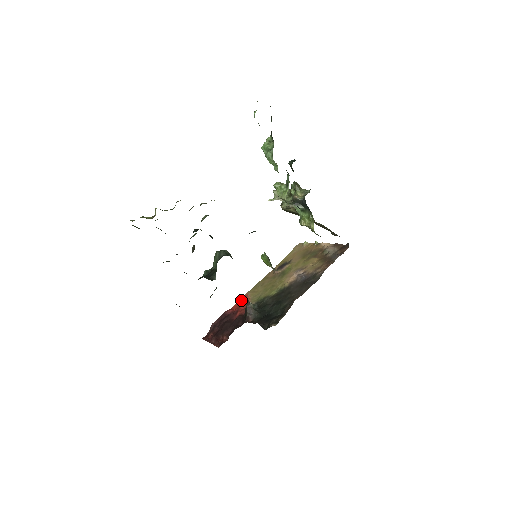
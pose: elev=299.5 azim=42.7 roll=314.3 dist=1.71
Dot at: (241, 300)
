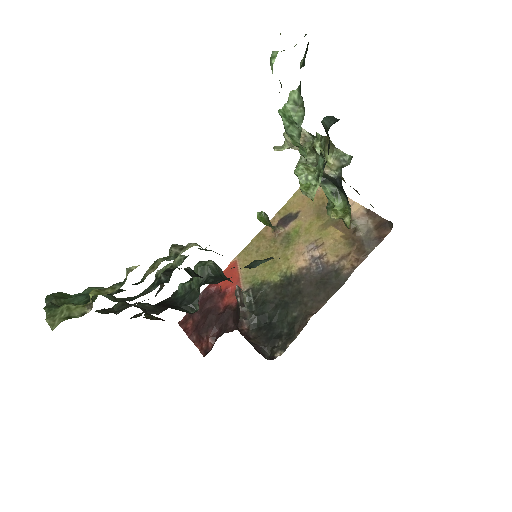
Dot at: (228, 269)
